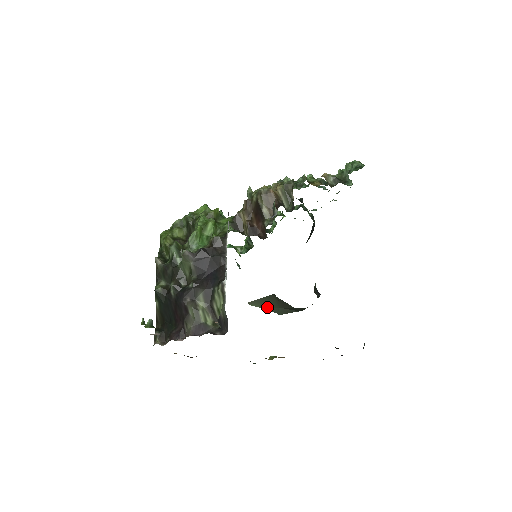
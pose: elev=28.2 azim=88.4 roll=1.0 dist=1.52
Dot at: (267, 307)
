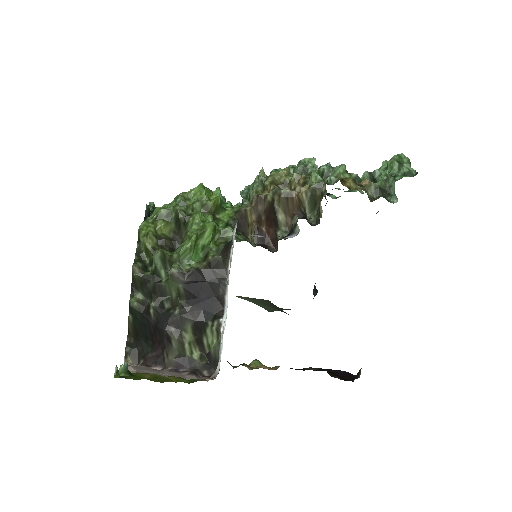
Dot at: (256, 303)
